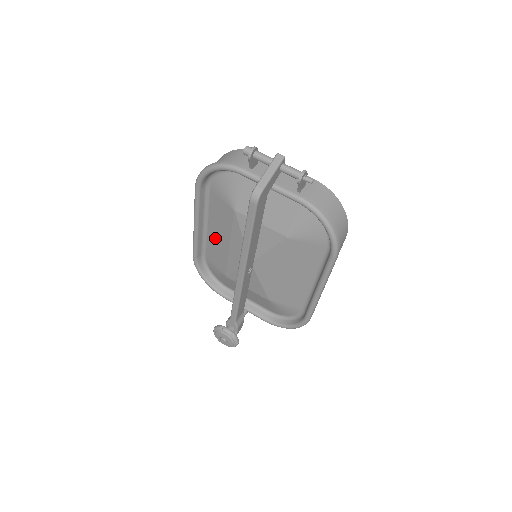
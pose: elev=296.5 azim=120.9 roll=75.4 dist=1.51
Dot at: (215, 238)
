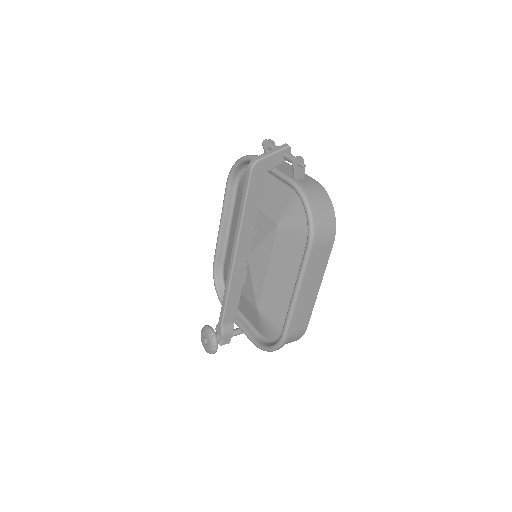
Dot at: (232, 240)
